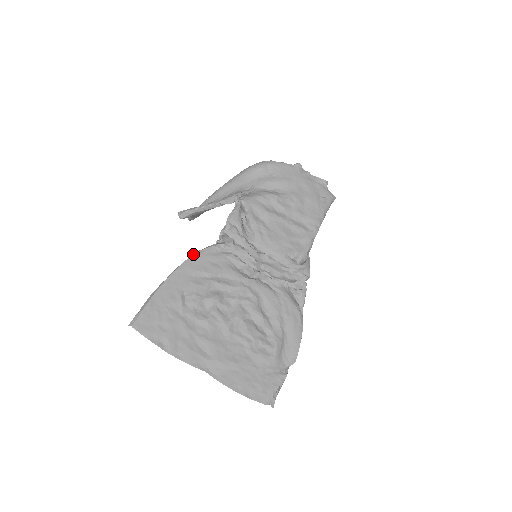
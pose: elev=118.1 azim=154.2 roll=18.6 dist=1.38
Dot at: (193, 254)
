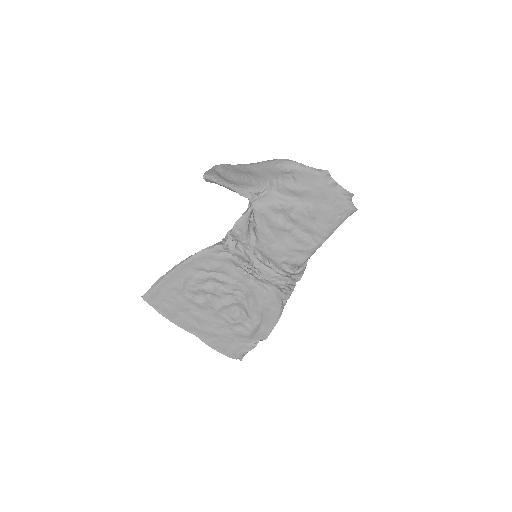
Dot at: (198, 252)
